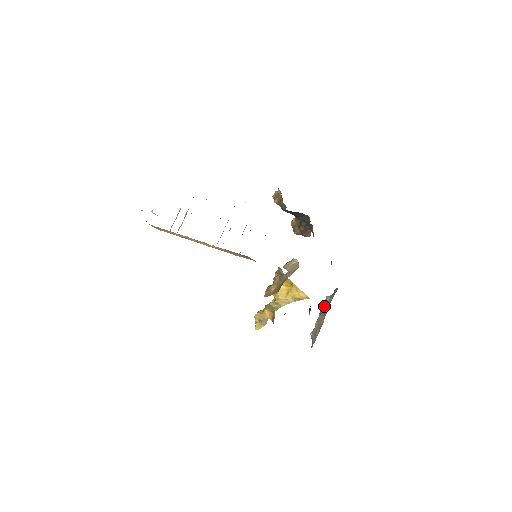
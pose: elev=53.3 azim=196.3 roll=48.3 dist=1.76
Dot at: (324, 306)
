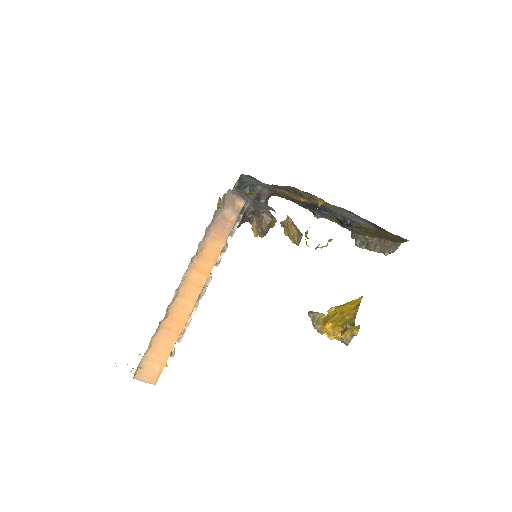
Dot at: (362, 244)
